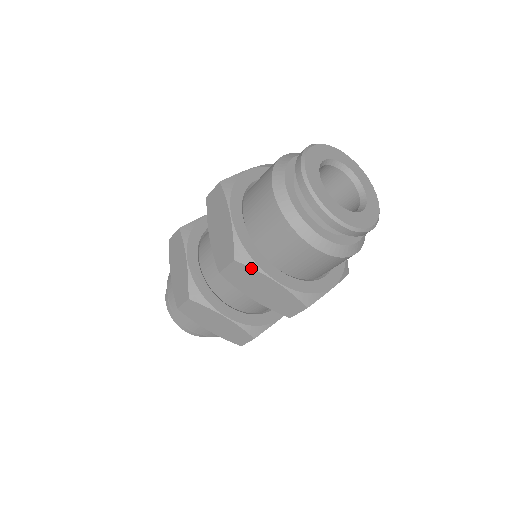
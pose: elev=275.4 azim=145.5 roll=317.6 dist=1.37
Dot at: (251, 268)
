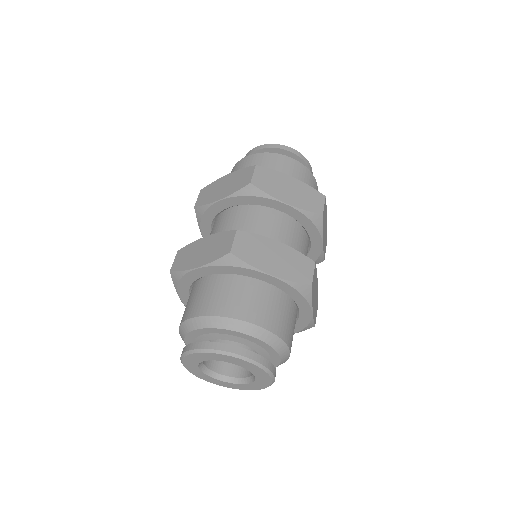
Dot at: occluded
